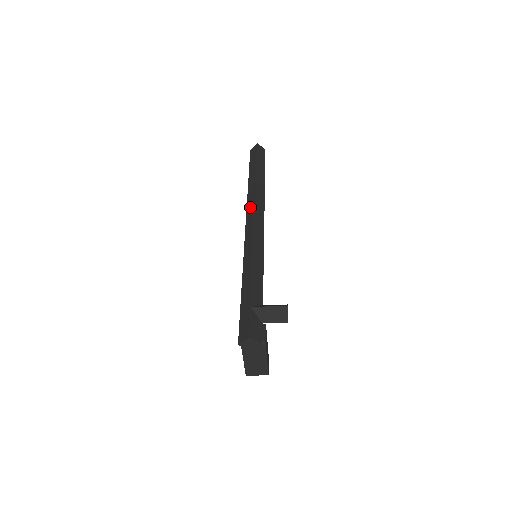
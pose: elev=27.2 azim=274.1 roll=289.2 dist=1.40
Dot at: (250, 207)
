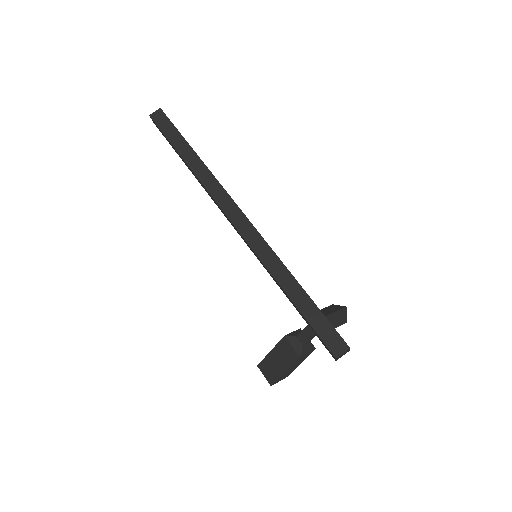
Dot at: (221, 197)
